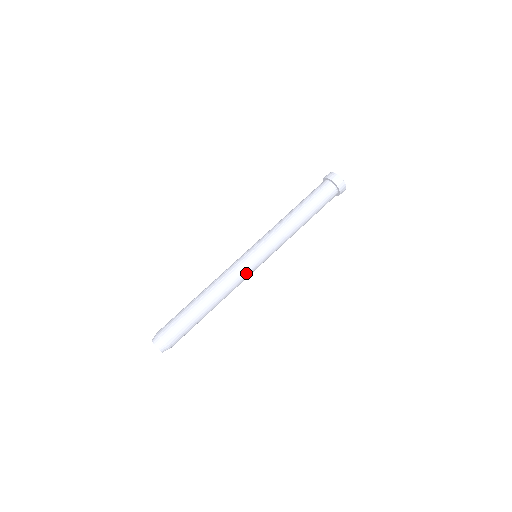
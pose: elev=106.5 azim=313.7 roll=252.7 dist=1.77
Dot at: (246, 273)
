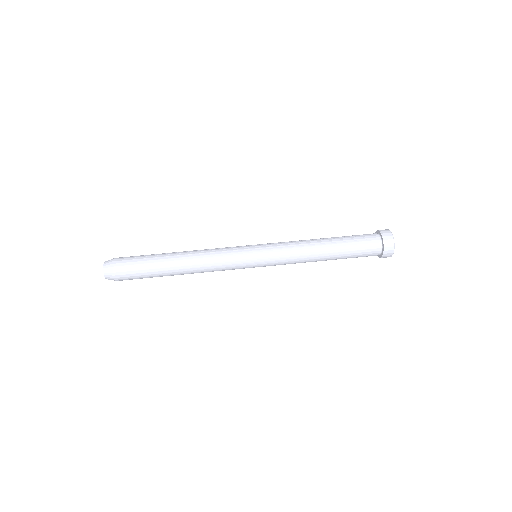
Dot at: (233, 261)
